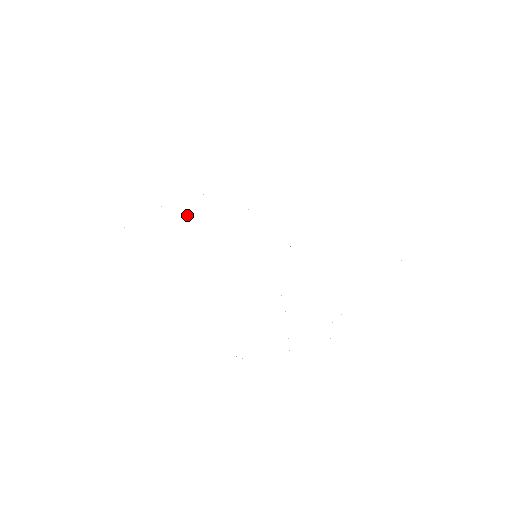
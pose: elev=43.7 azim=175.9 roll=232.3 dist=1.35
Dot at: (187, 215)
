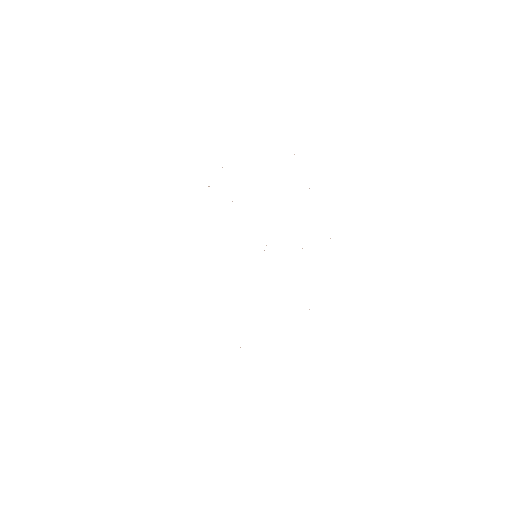
Dot at: occluded
